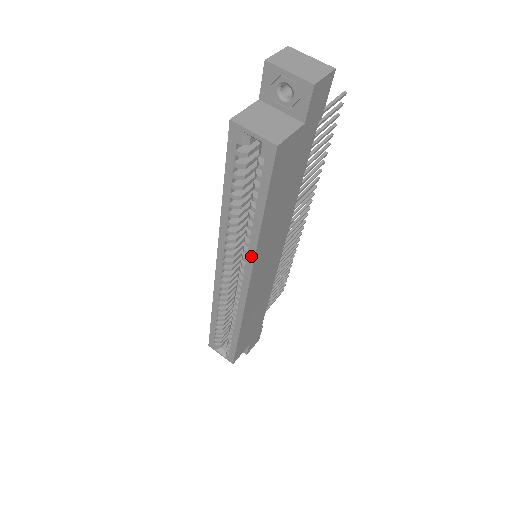
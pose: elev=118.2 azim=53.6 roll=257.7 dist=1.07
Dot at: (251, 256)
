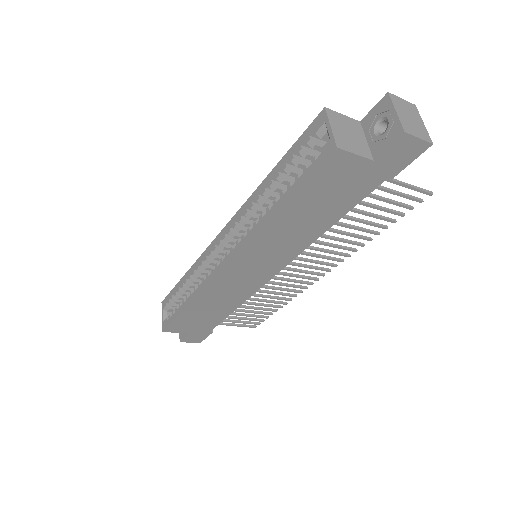
Dot at: (249, 236)
